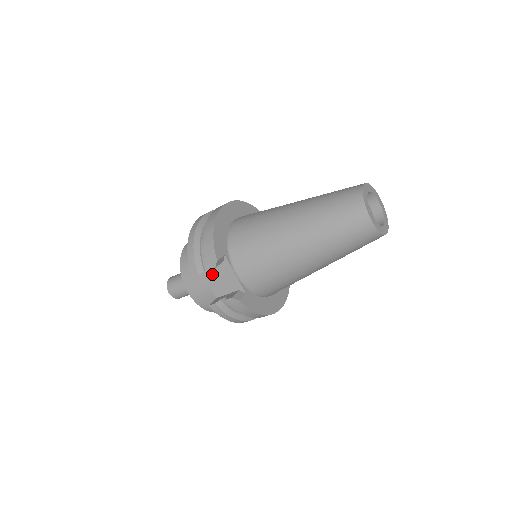
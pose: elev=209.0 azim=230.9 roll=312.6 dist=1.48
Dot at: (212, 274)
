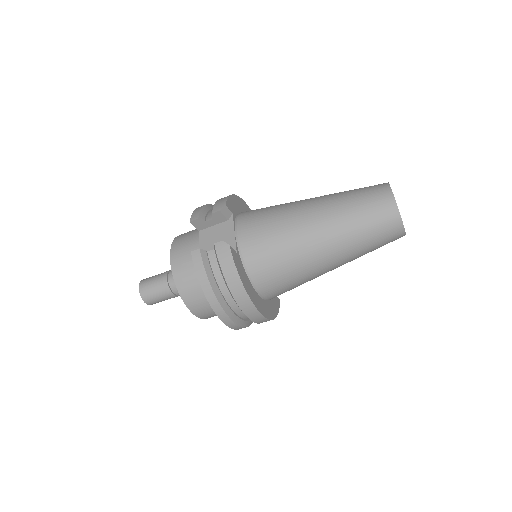
Dot at: (209, 234)
